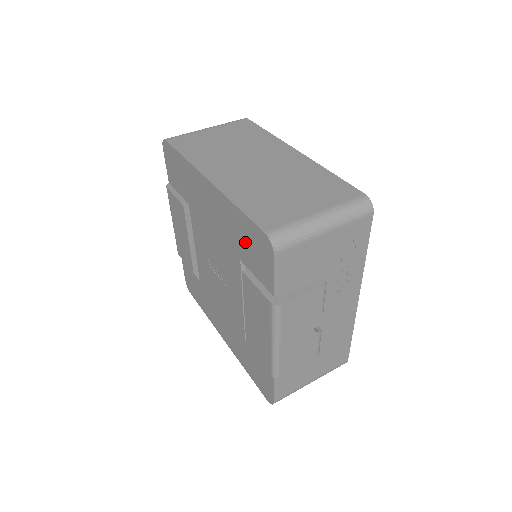
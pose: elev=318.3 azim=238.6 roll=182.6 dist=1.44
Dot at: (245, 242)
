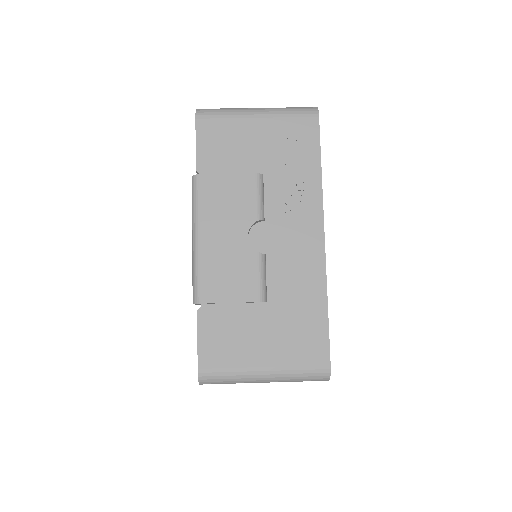
Dot at: occluded
